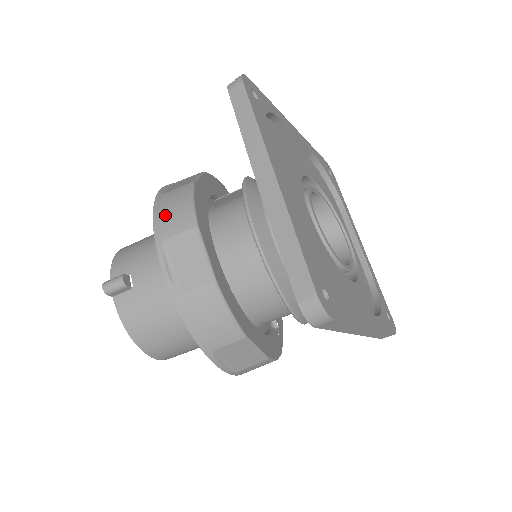
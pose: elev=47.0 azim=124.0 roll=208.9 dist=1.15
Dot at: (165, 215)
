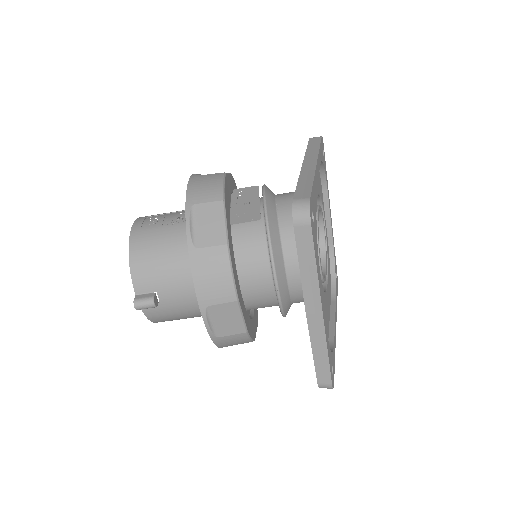
Dot at: (206, 283)
